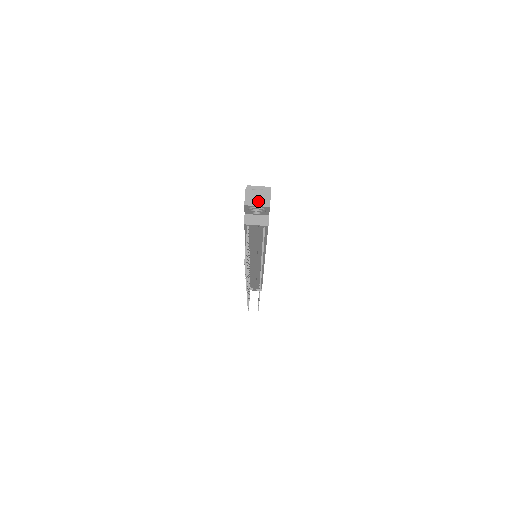
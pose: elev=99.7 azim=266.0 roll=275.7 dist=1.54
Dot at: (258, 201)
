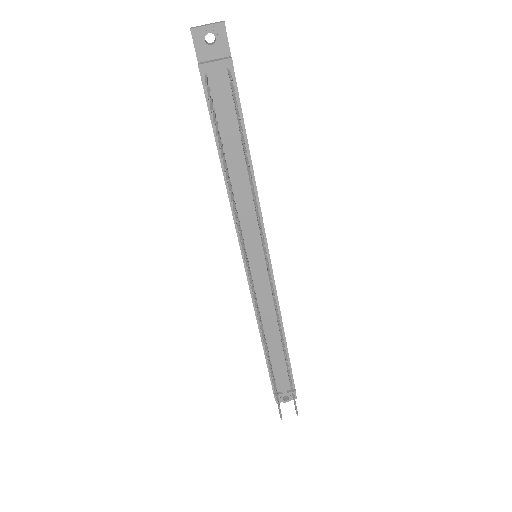
Dot at: (208, 24)
